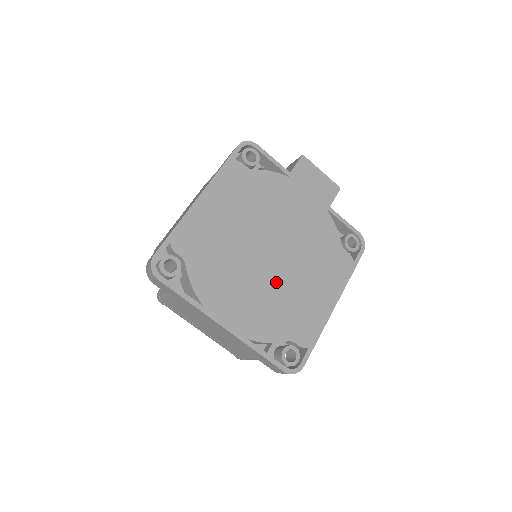
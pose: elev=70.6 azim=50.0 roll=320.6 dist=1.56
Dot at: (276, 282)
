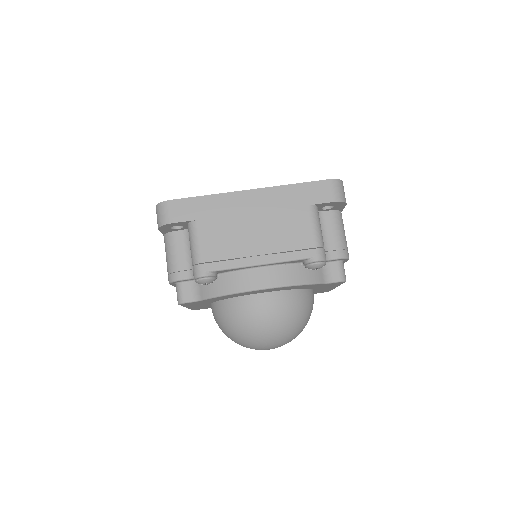
Dot at: occluded
